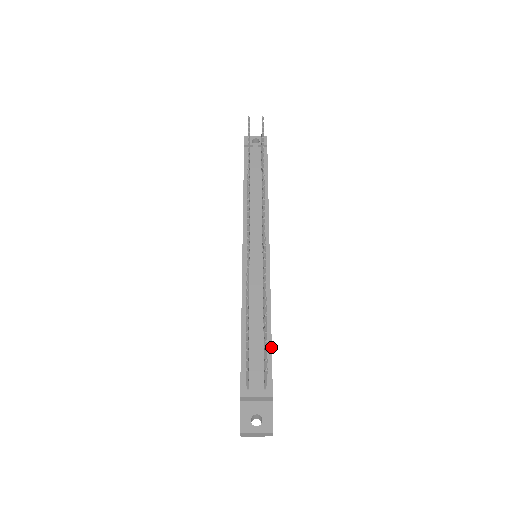
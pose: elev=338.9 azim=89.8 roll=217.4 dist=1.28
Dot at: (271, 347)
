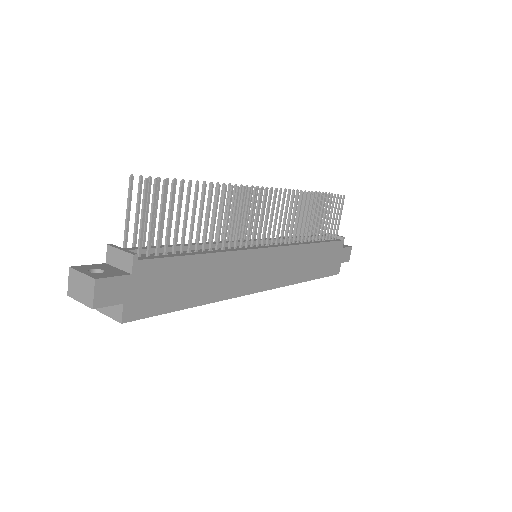
Dot at: (185, 255)
